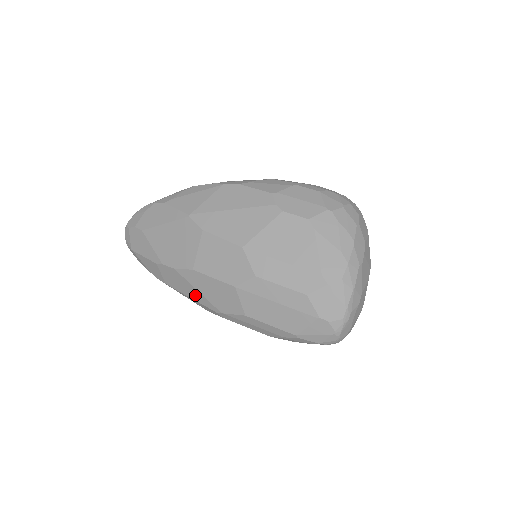
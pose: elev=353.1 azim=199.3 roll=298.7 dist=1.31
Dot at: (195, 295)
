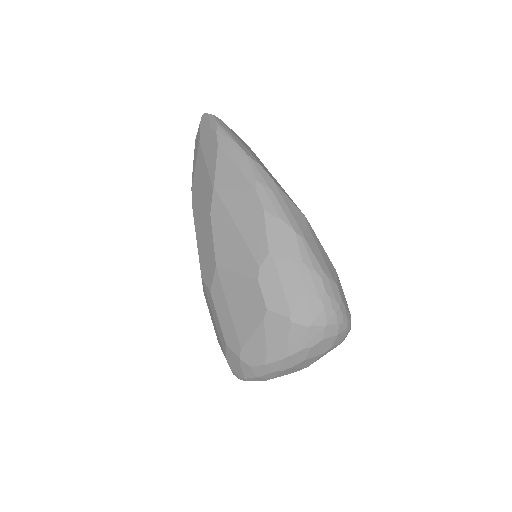
Dot at: occluded
